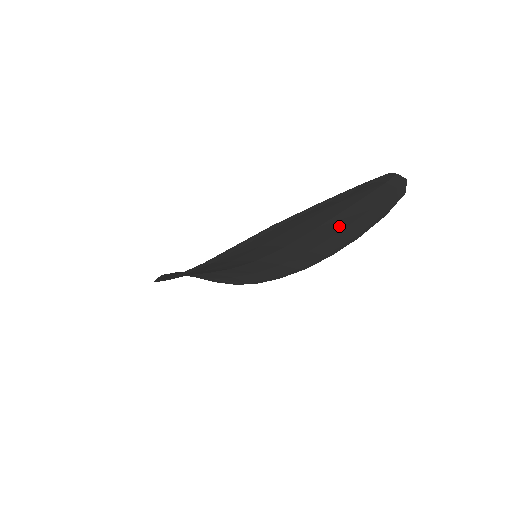
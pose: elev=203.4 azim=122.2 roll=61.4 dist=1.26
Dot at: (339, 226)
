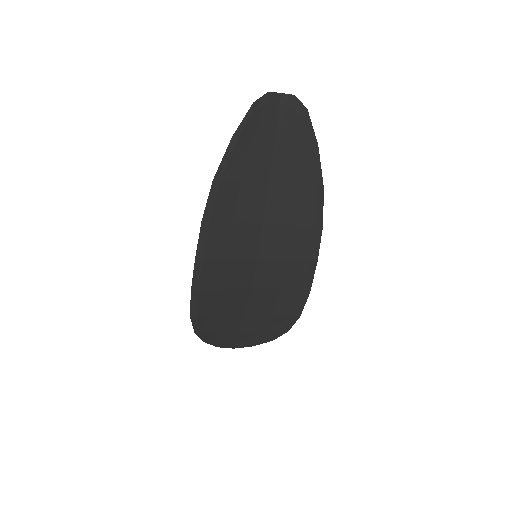
Dot at: (288, 176)
